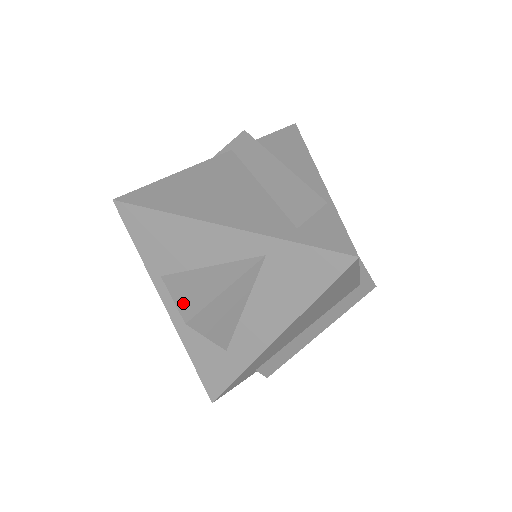
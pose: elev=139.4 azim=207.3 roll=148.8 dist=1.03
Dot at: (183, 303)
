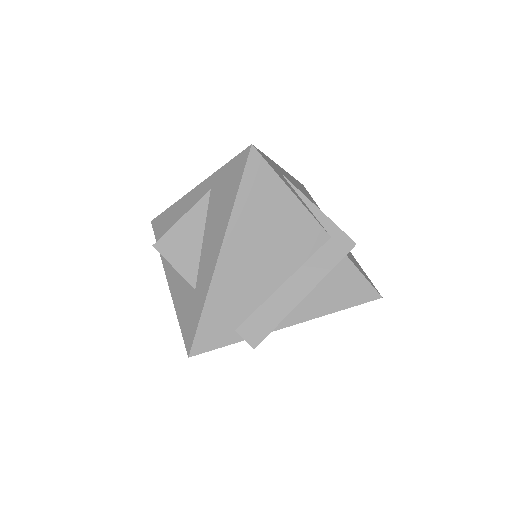
Dot at: occluded
